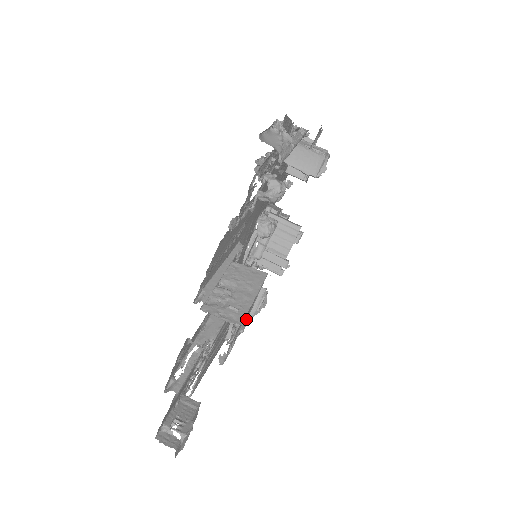
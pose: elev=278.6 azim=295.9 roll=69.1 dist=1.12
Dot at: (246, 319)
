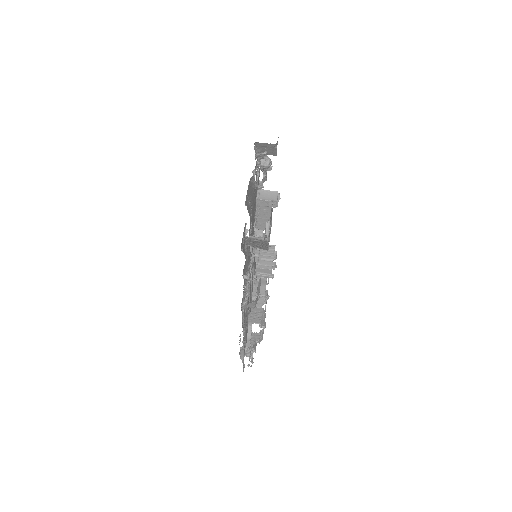
Dot at: (255, 343)
